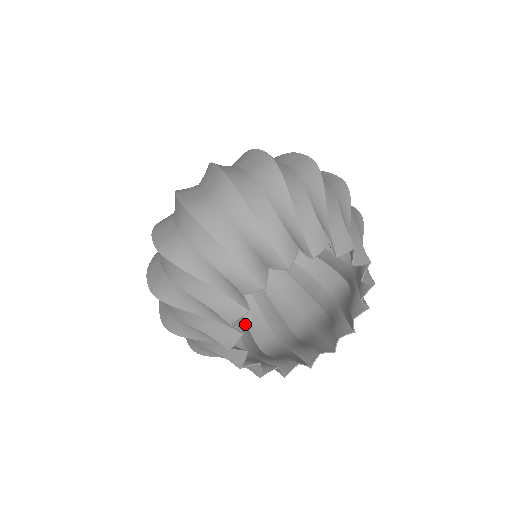
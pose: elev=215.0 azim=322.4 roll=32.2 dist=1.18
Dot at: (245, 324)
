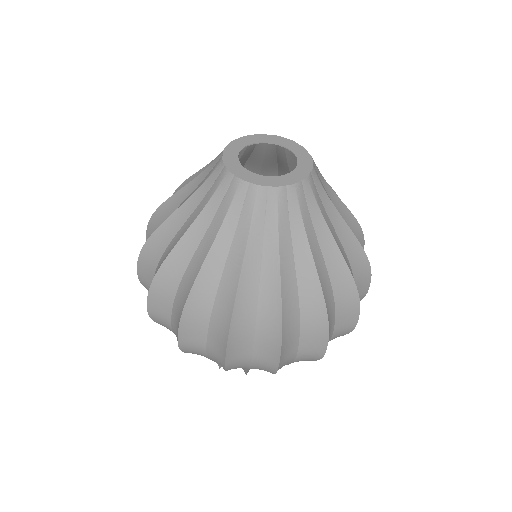
Dot at: occluded
